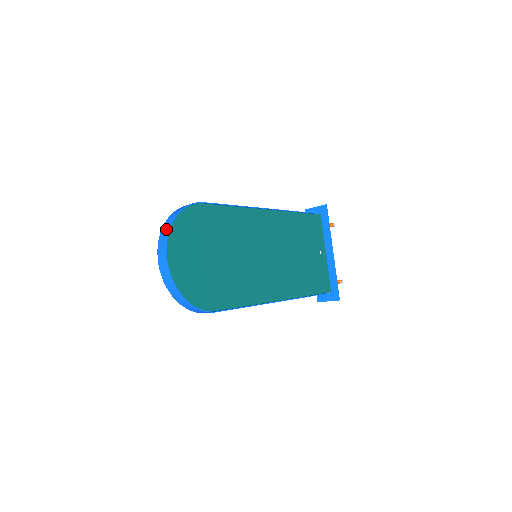
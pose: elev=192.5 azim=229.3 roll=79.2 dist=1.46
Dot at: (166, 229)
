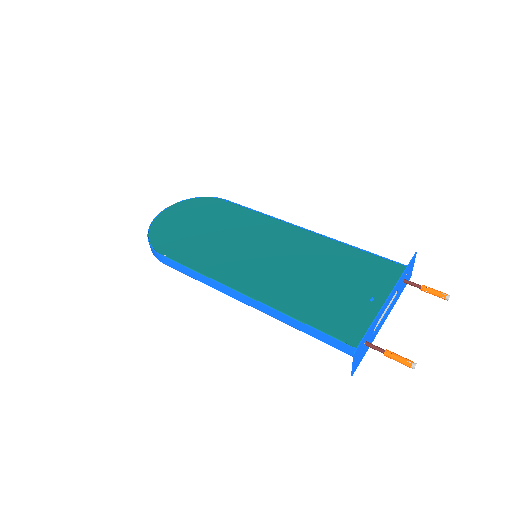
Dot at: occluded
